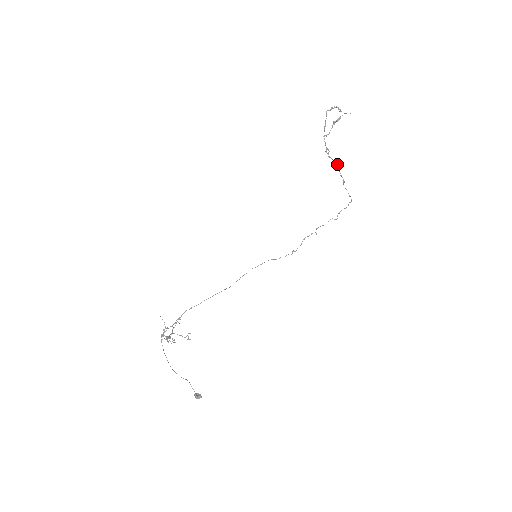
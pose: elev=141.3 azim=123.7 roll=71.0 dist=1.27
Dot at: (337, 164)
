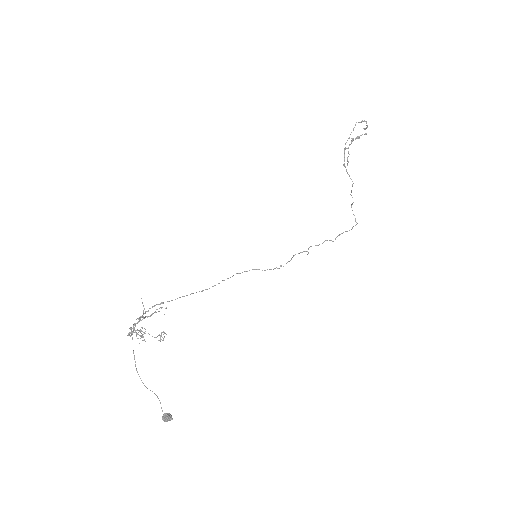
Dot at: (352, 181)
